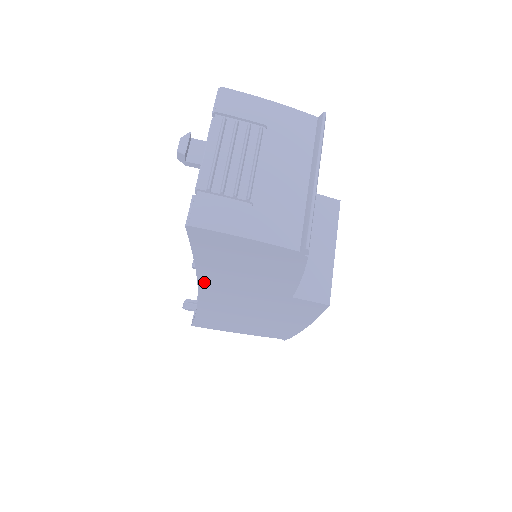
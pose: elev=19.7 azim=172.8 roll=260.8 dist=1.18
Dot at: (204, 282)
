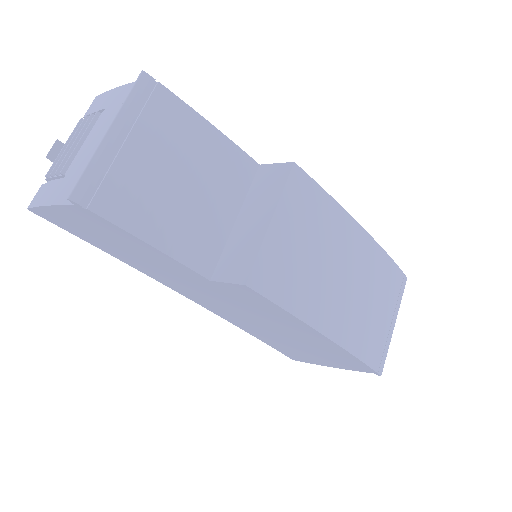
Dot at: (159, 280)
